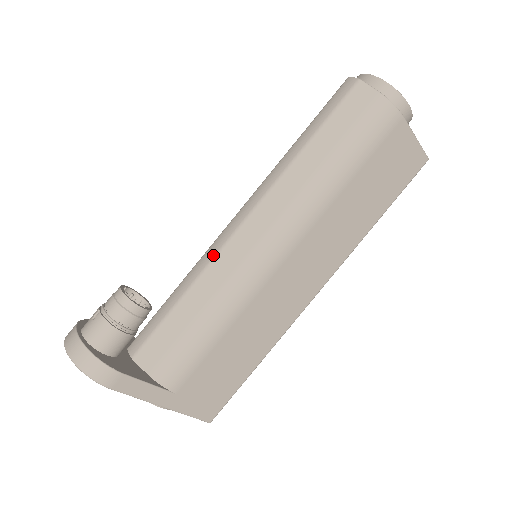
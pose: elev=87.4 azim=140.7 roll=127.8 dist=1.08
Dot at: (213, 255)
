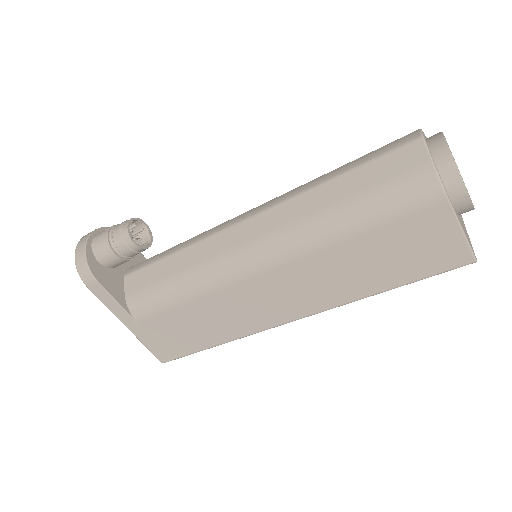
Dot at: (211, 234)
